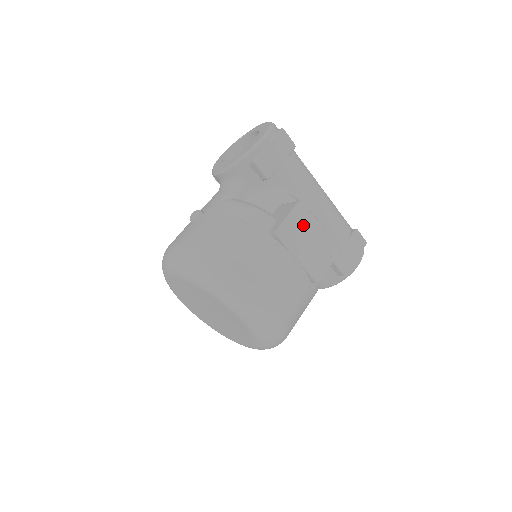
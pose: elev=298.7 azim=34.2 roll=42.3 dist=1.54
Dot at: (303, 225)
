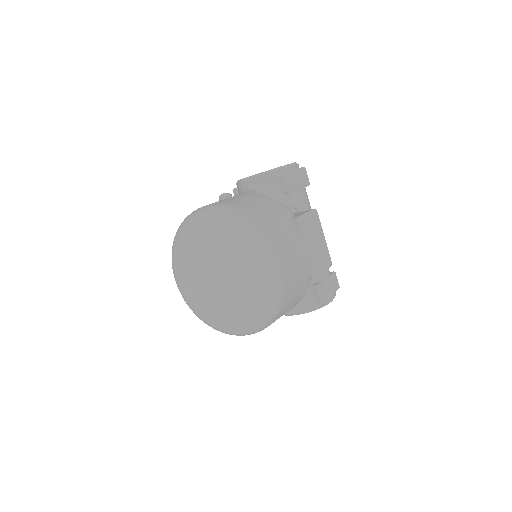
Dot at: (314, 227)
